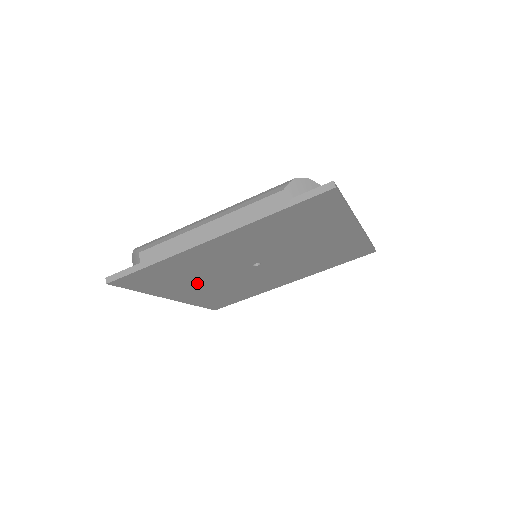
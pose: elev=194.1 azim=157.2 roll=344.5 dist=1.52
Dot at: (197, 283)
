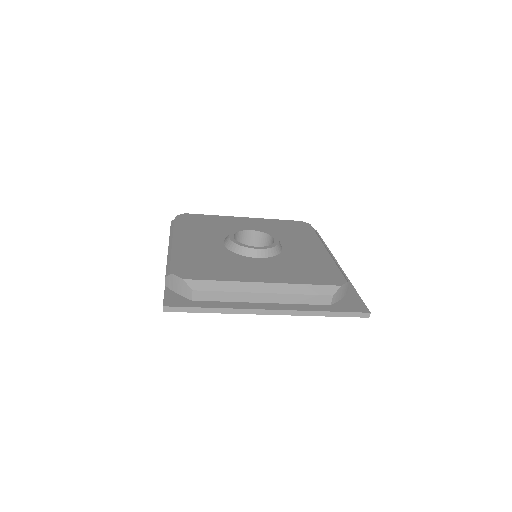
Dot at: occluded
